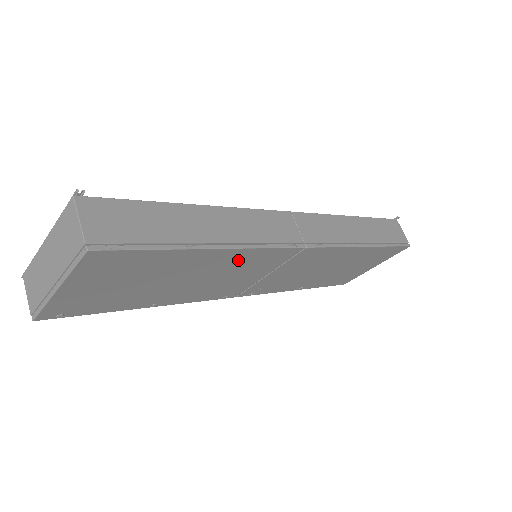
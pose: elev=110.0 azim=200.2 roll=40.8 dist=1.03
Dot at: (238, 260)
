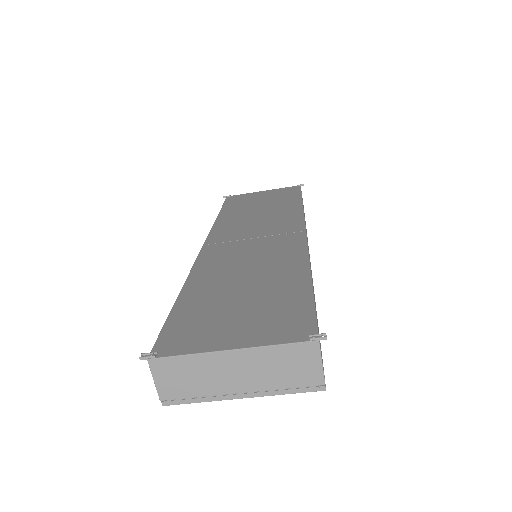
Dot at: occluded
